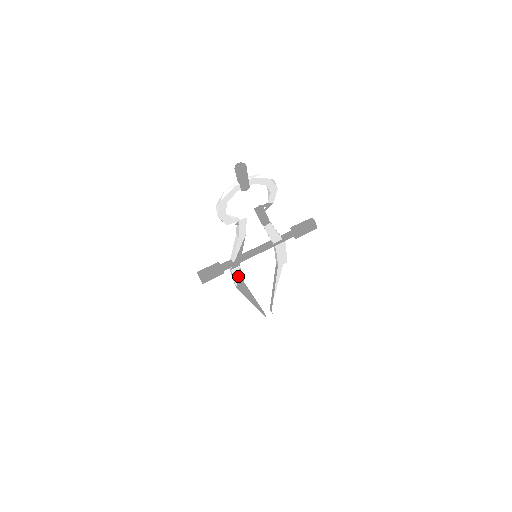
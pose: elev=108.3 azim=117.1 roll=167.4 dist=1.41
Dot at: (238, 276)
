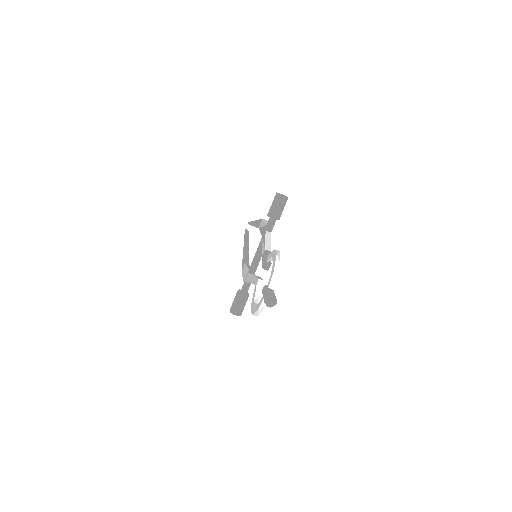
Dot at: occluded
